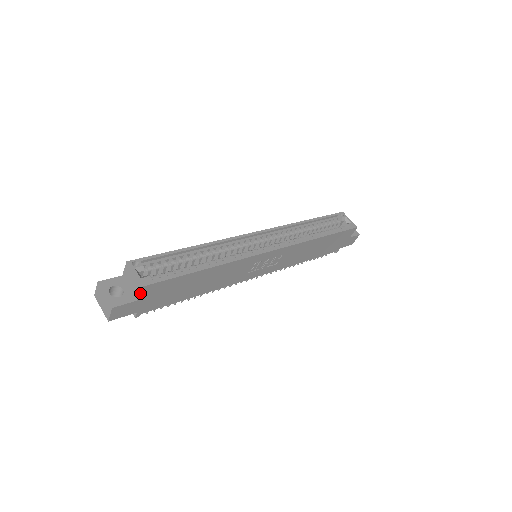
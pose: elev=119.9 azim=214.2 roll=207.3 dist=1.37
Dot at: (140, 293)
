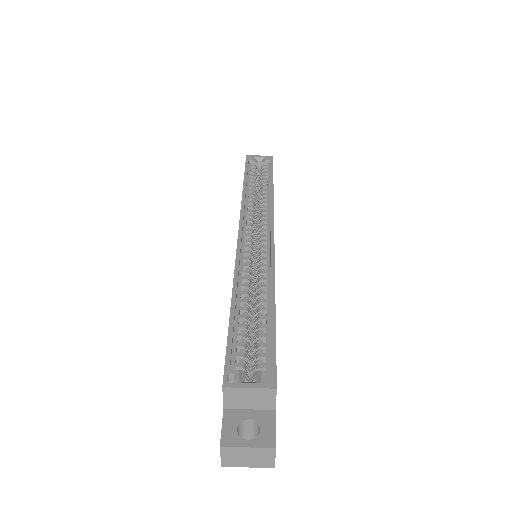
Dot at: (275, 398)
